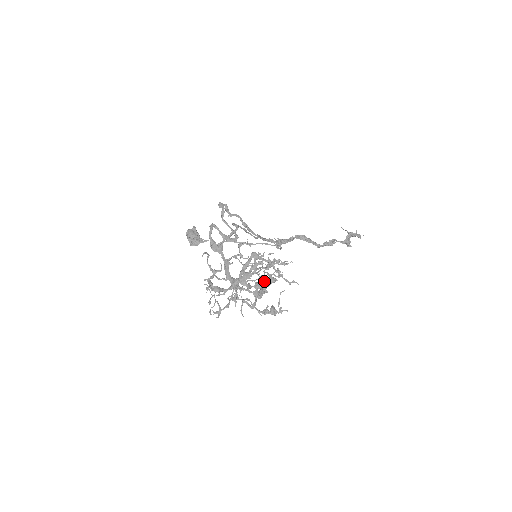
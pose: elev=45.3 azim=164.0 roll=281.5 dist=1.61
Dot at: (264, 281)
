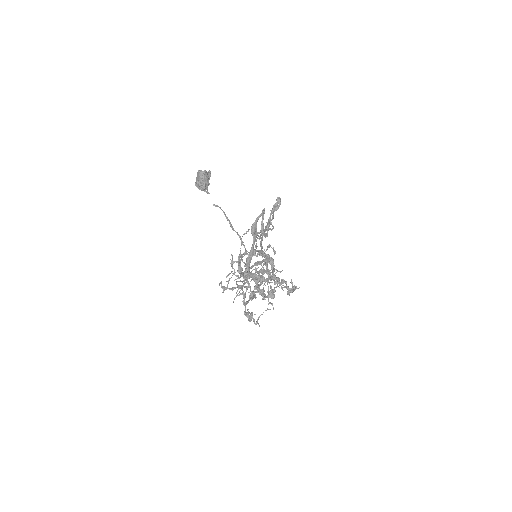
Dot at: (258, 287)
